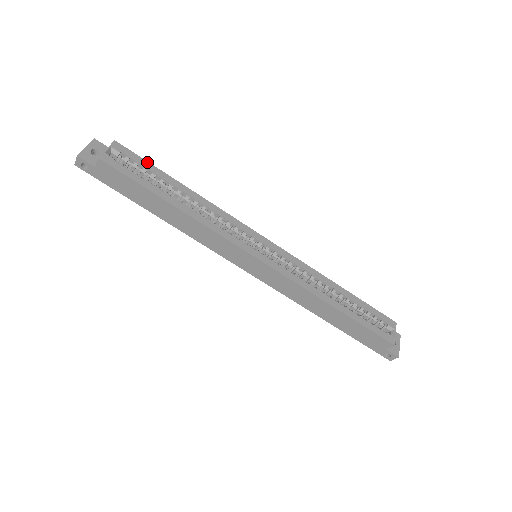
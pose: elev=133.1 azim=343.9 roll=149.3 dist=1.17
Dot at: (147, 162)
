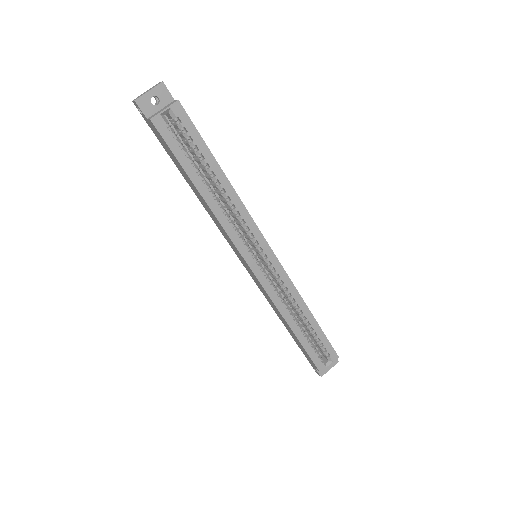
Dot at: (200, 136)
